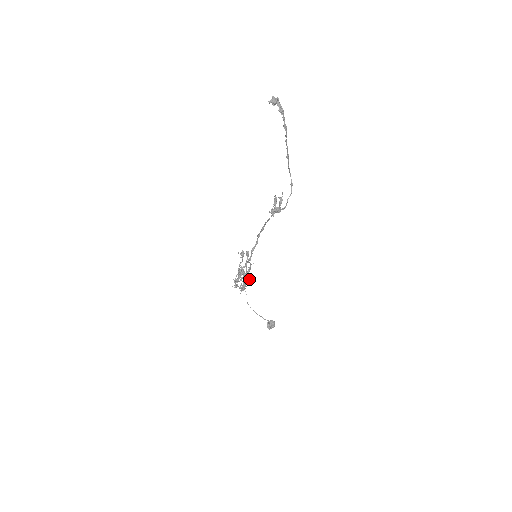
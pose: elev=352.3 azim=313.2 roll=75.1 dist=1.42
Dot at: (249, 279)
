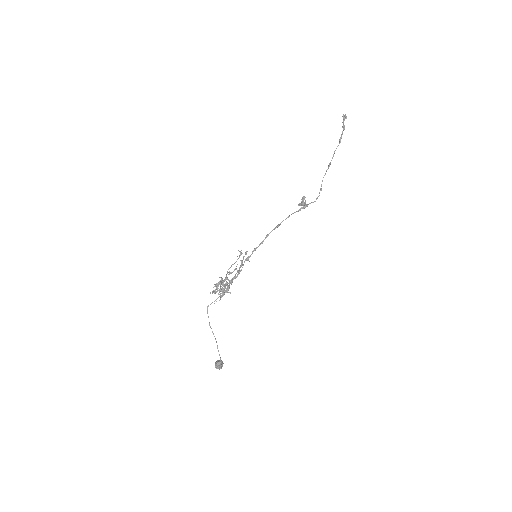
Dot at: occluded
